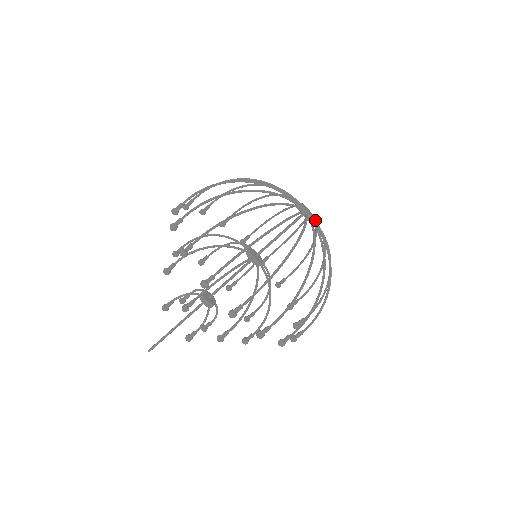
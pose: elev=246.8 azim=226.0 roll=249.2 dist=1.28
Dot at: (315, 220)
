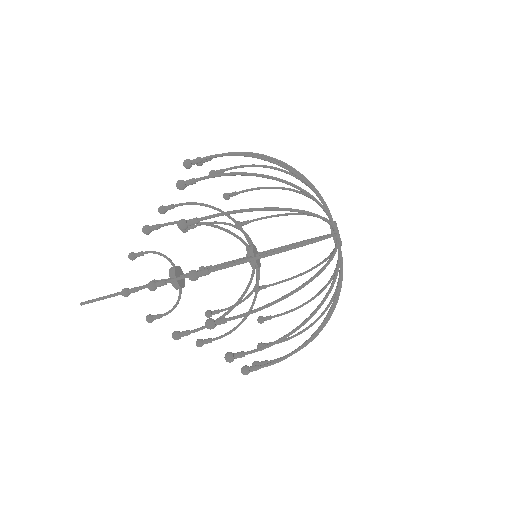
Dot at: occluded
